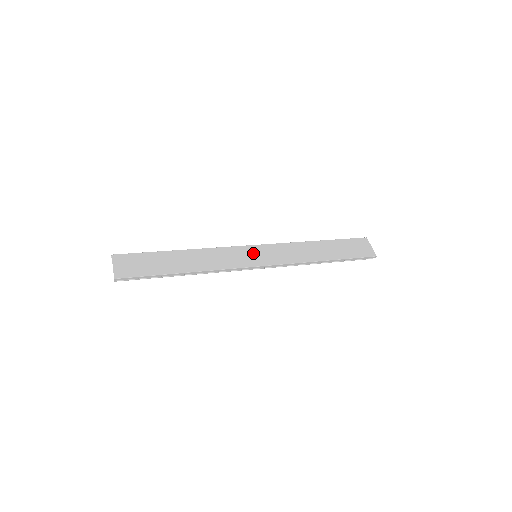
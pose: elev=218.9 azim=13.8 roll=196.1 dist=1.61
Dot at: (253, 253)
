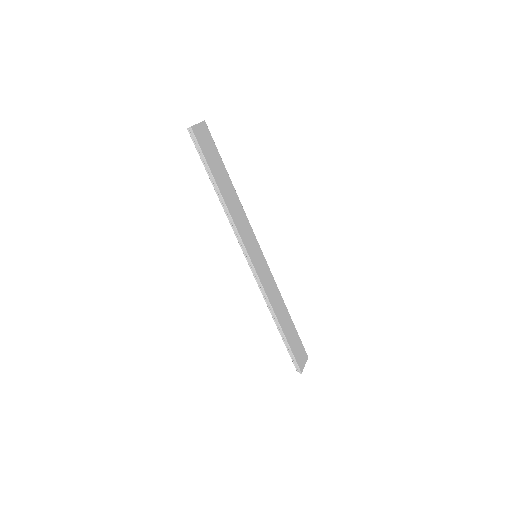
Dot at: (257, 252)
